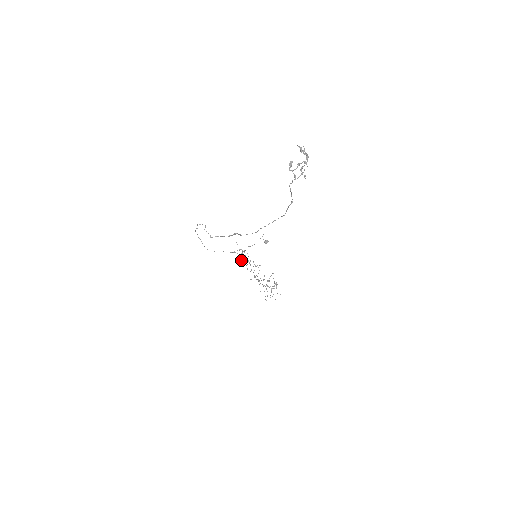
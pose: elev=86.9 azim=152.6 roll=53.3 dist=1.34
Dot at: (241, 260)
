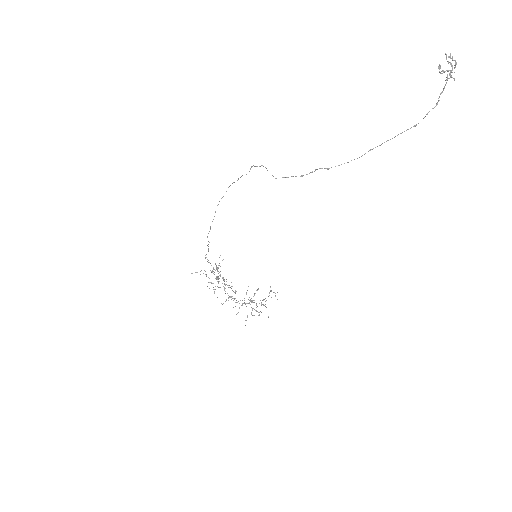
Dot at: occluded
